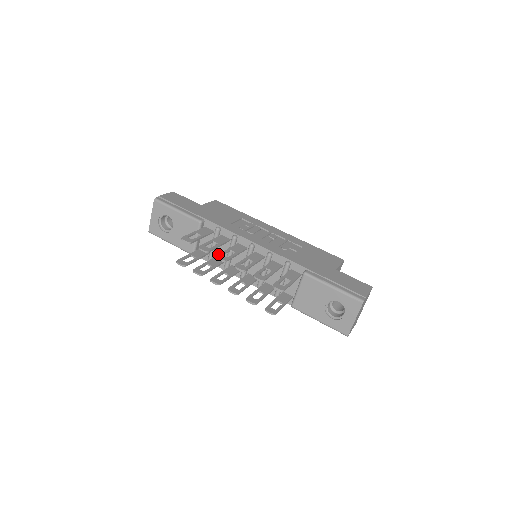
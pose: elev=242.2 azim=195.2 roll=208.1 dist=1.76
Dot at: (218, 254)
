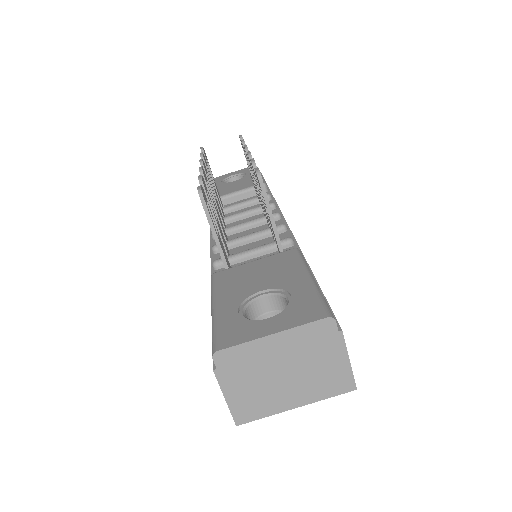
Dot at: occluded
